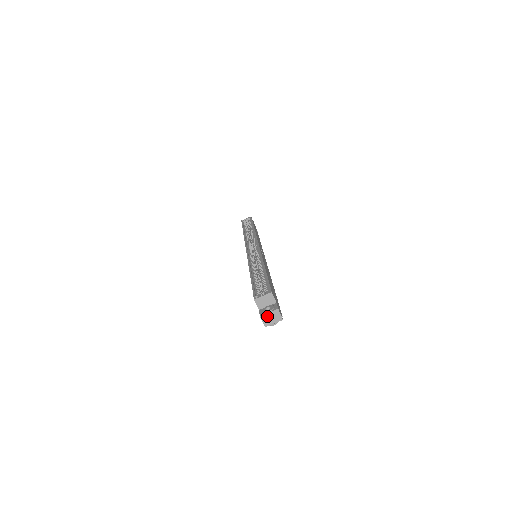
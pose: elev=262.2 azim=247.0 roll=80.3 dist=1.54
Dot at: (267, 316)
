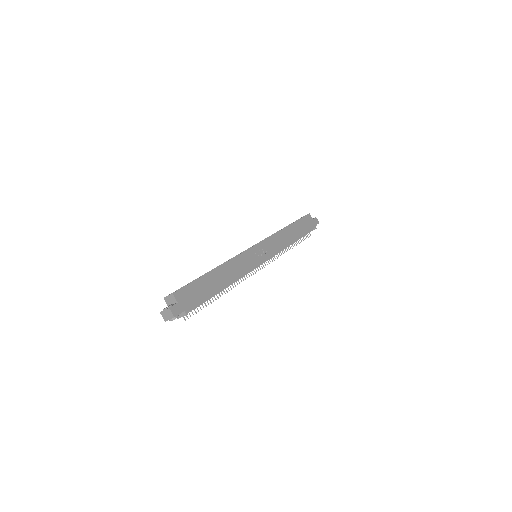
Dot at: (164, 313)
